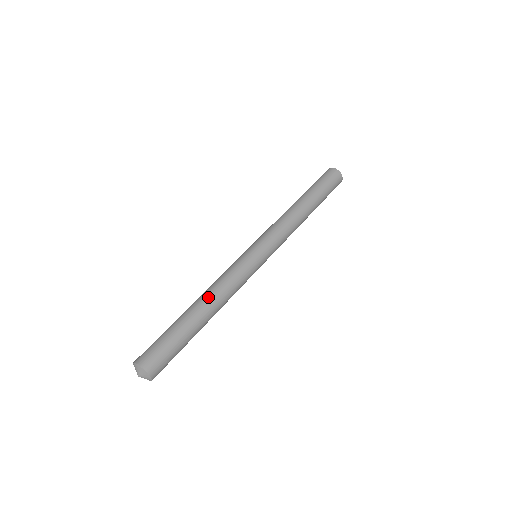
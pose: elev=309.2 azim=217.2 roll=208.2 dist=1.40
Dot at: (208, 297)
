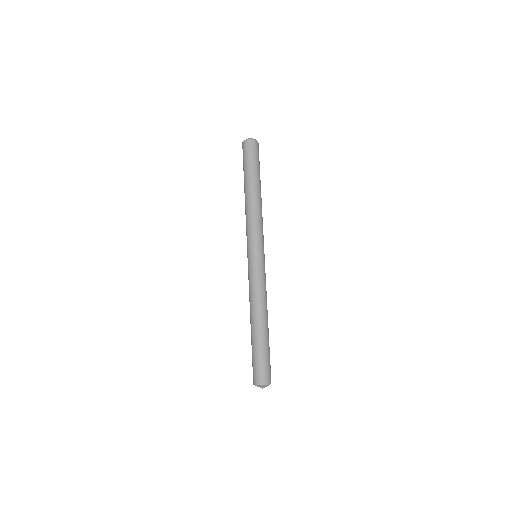
Dot at: (264, 312)
